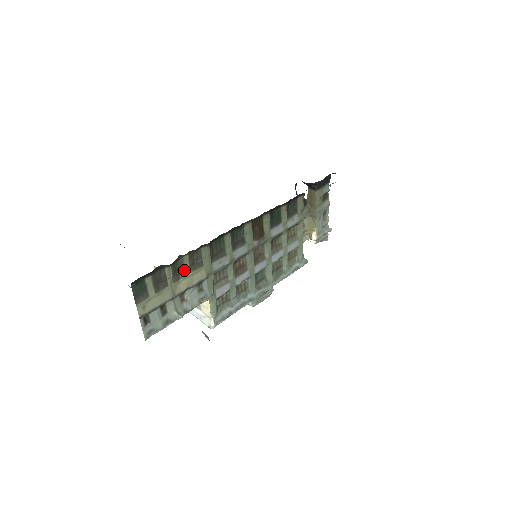
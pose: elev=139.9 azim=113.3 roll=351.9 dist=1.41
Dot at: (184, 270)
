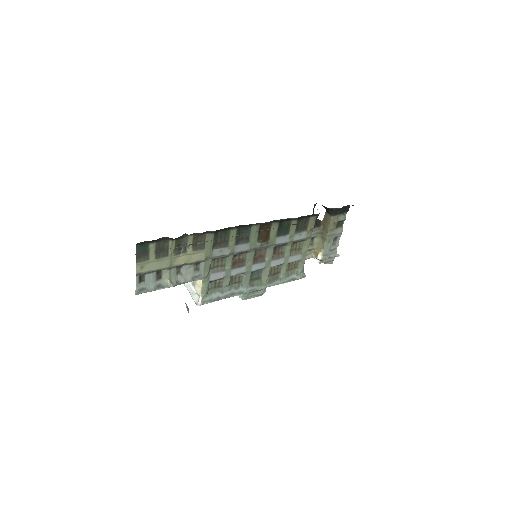
Dot at: occluded
